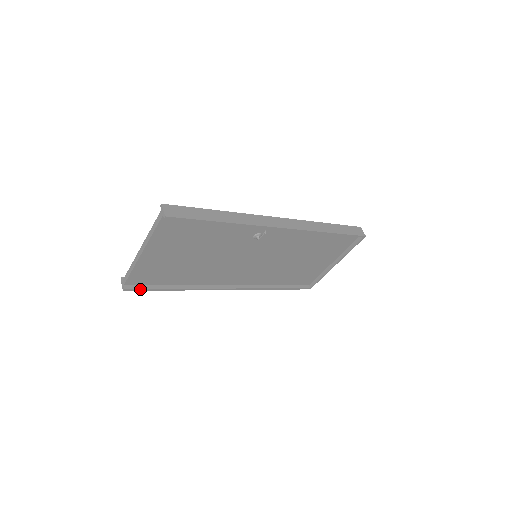
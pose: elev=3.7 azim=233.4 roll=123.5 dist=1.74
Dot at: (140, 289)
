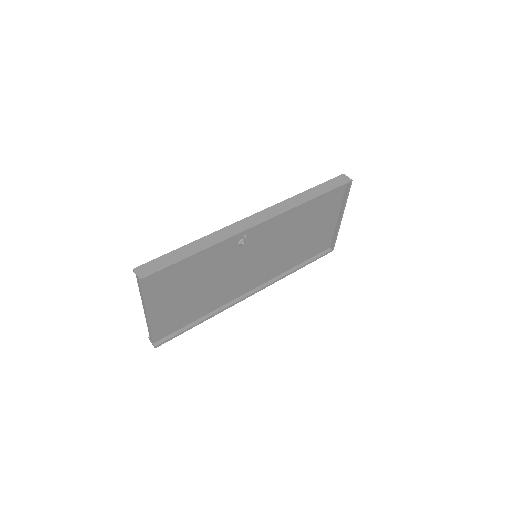
Dot at: (169, 339)
